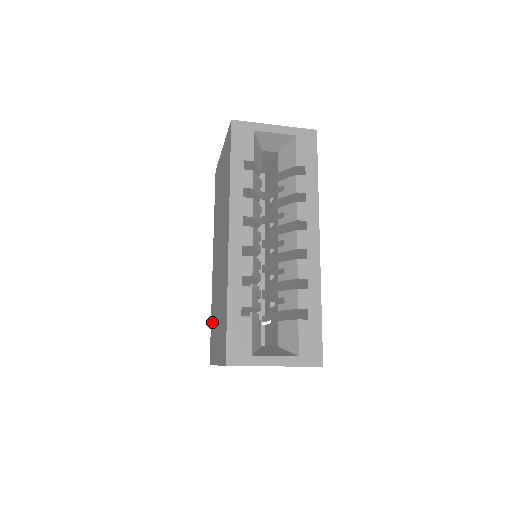
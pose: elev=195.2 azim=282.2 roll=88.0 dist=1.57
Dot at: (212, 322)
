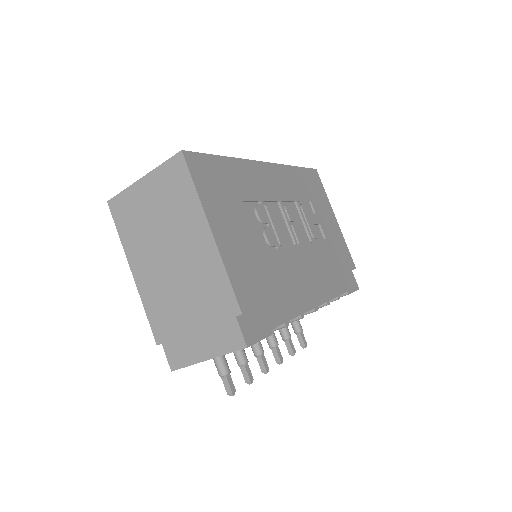
Dot at: occluded
